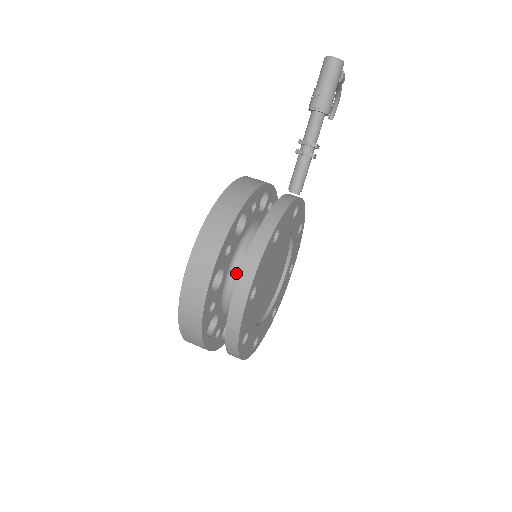
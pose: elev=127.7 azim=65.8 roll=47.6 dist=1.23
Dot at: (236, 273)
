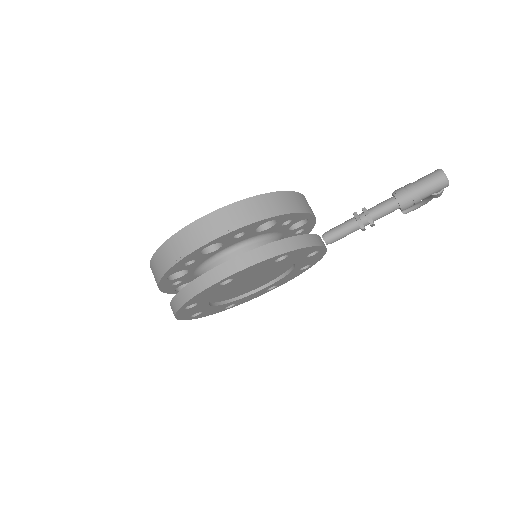
Dot at: (229, 255)
